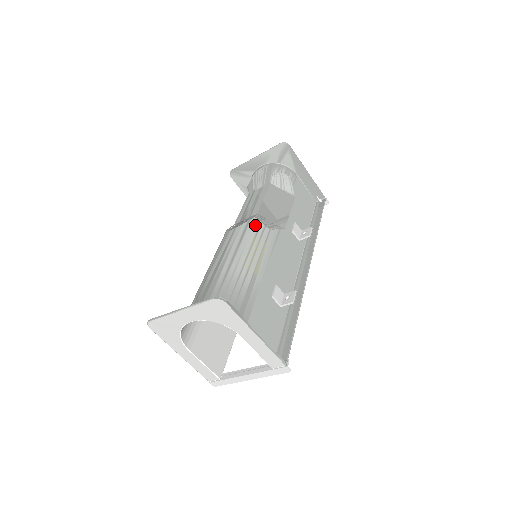
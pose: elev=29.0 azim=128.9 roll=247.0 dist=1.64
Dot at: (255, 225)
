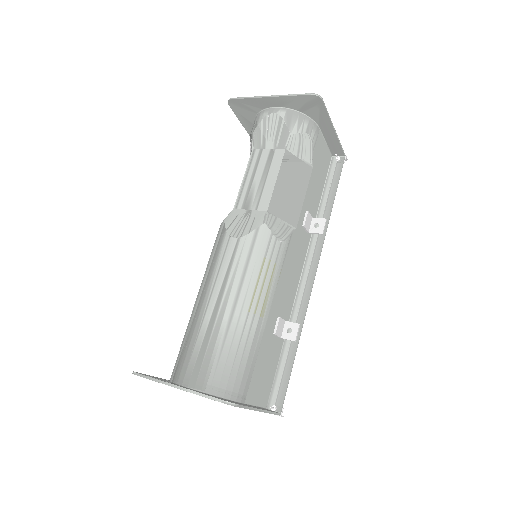
Dot at: (265, 239)
